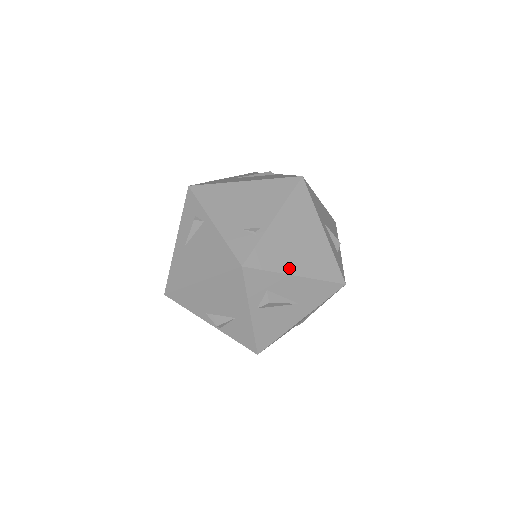
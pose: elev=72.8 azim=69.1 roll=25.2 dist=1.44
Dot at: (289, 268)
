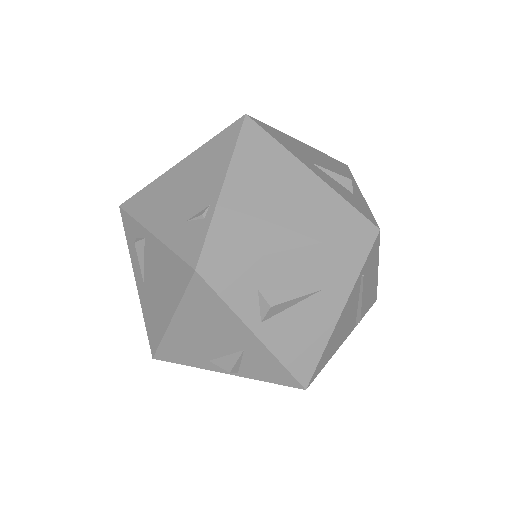
Dot at: (274, 243)
